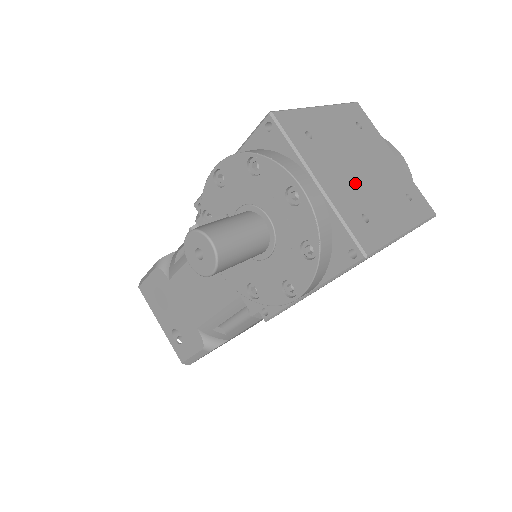
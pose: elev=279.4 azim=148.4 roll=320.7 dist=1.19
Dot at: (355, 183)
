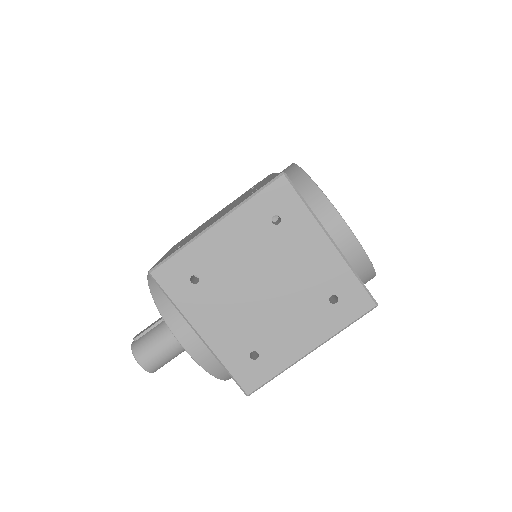
Dot at: (250, 316)
